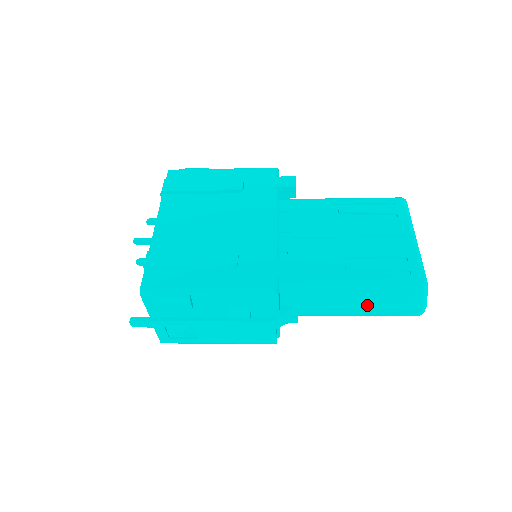
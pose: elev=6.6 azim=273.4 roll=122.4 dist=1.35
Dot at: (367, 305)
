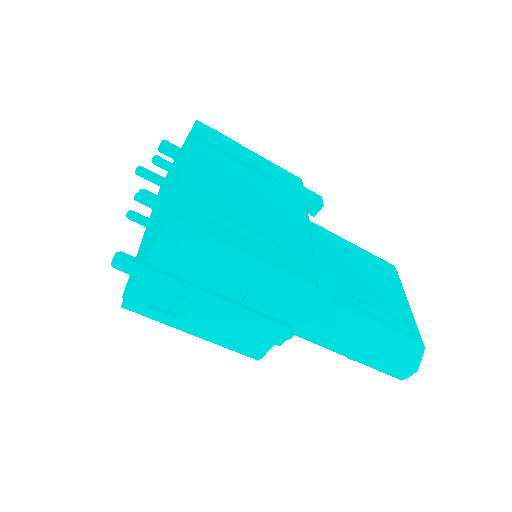
Dot at: (371, 349)
